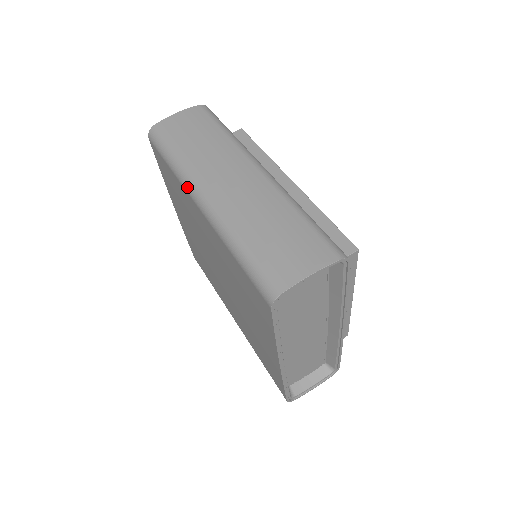
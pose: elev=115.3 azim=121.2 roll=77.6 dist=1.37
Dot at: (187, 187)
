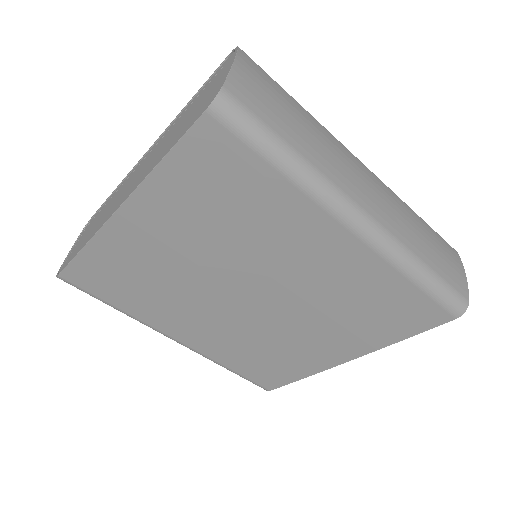
Dot at: (332, 204)
